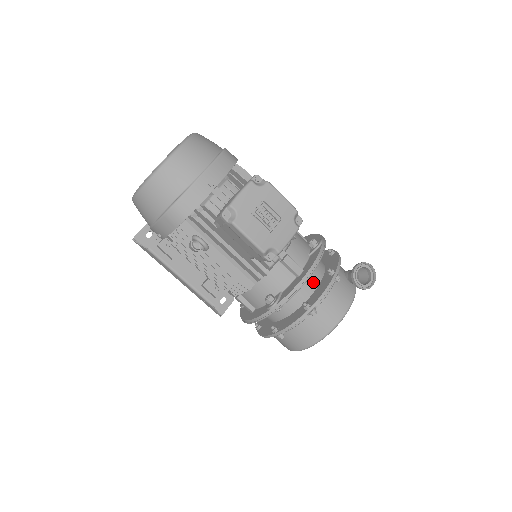
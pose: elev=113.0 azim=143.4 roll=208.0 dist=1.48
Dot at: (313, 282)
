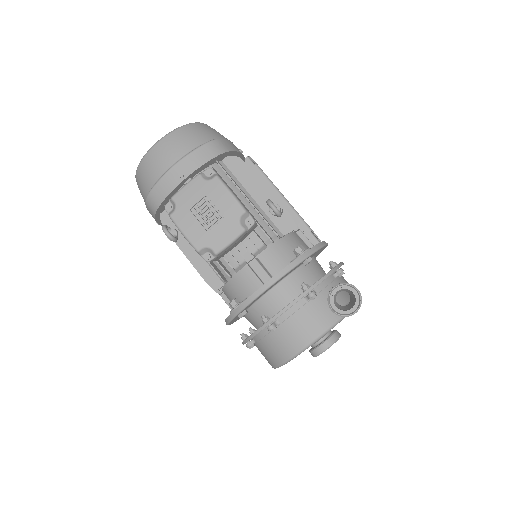
Dot at: (287, 295)
